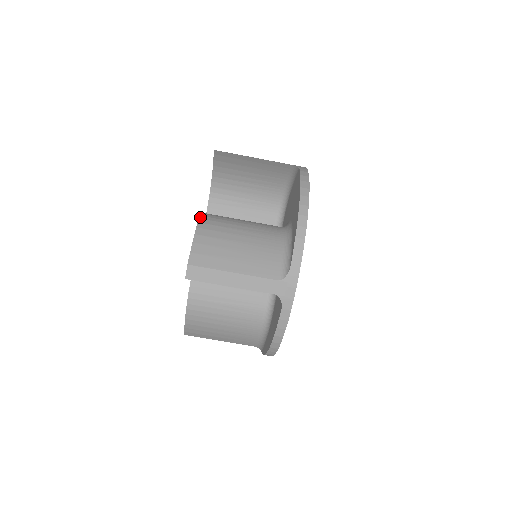
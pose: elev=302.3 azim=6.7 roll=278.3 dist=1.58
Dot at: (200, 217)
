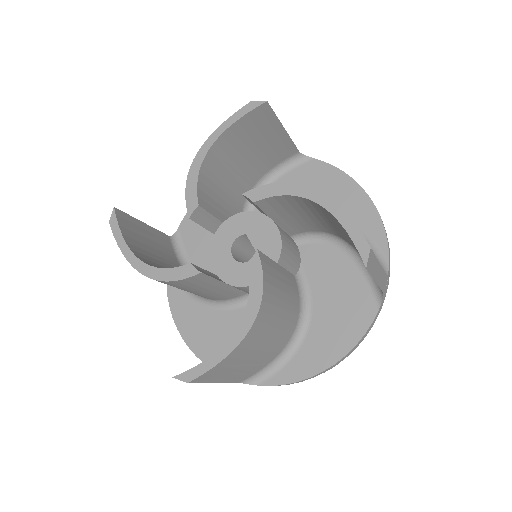
Dot at: (311, 187)
